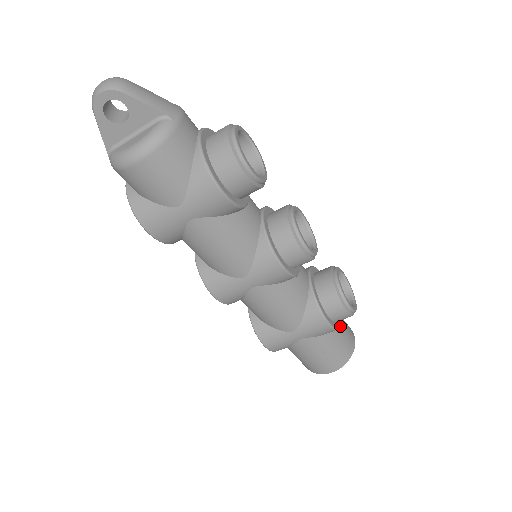
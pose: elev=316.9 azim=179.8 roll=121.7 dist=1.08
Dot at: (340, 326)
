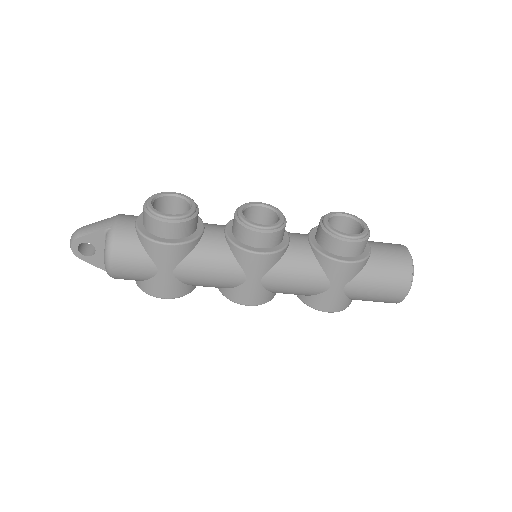
Dot at: (376, 253)
